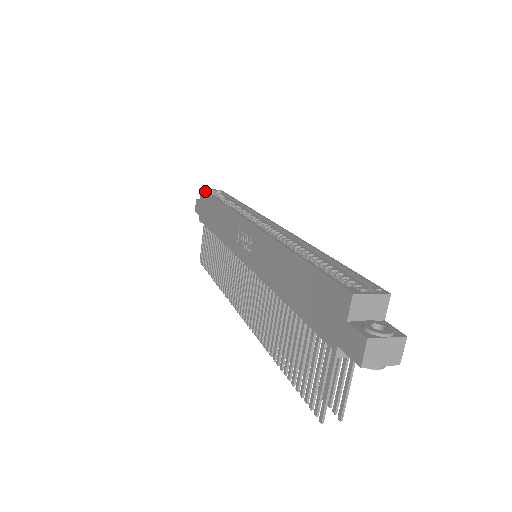
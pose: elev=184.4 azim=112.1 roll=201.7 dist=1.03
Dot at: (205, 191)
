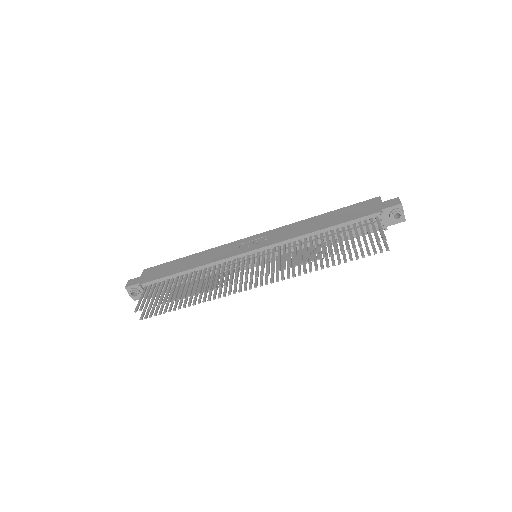
Dot at: occluded
